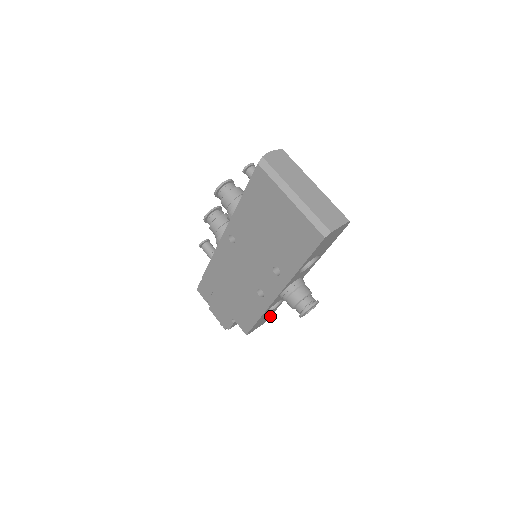
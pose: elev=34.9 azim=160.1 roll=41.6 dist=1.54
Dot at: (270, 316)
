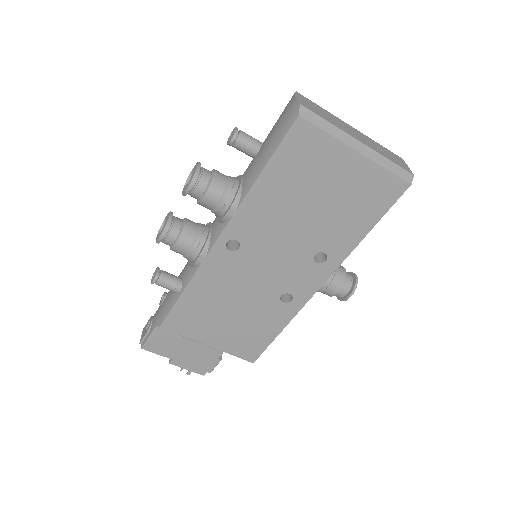
Dot at: occluded
